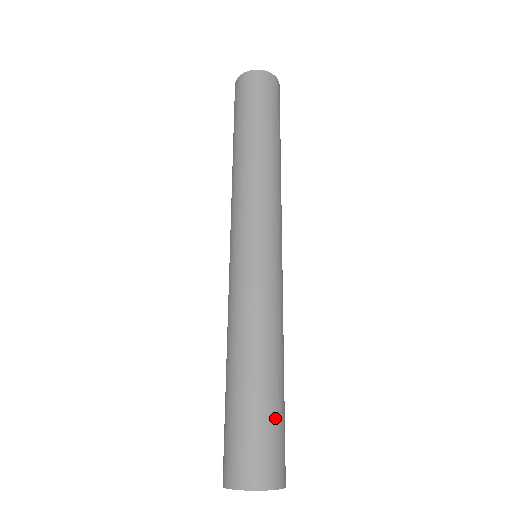
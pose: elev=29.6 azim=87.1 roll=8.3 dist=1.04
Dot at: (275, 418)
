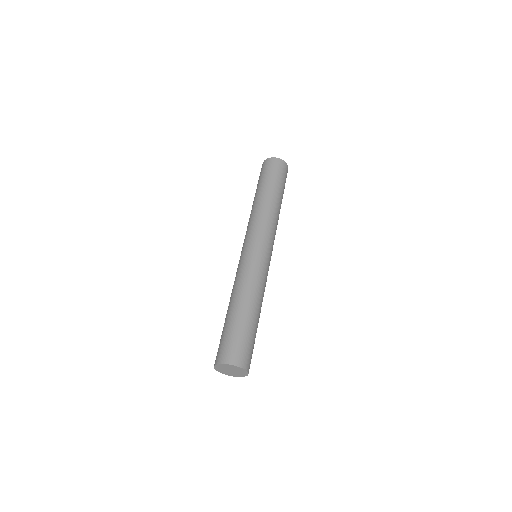
Dot at: (242, 332)
